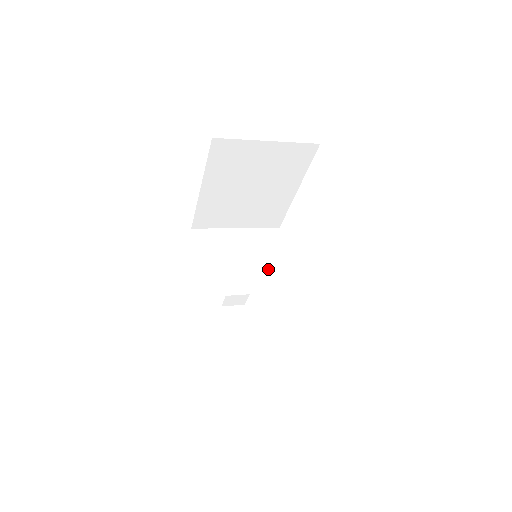
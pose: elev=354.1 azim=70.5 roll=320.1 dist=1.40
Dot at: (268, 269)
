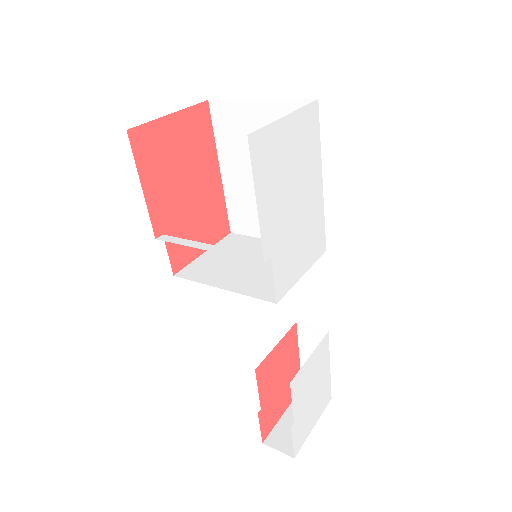
Dot at: (265, 276)
